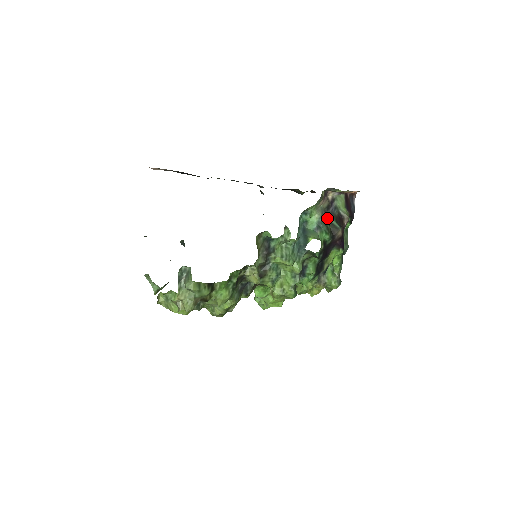
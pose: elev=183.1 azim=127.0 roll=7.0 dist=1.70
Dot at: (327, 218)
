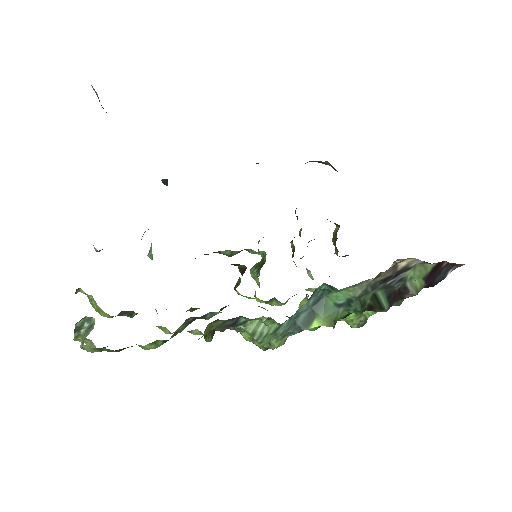
Dot at: (373, 291)
